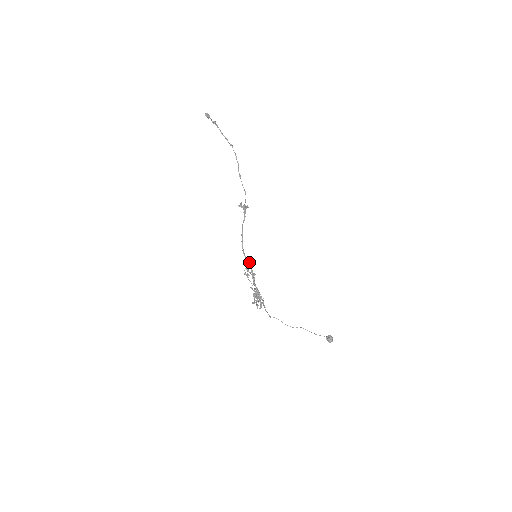
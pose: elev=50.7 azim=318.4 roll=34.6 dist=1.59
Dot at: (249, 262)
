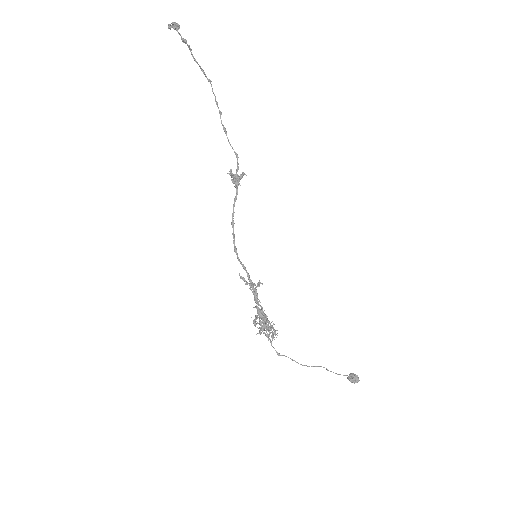
Dot at: (245, 267)
